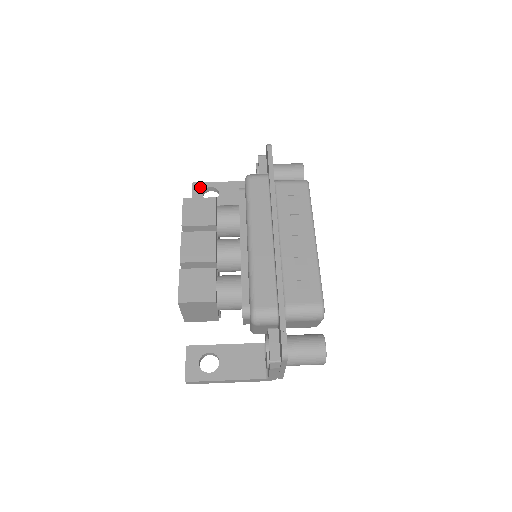
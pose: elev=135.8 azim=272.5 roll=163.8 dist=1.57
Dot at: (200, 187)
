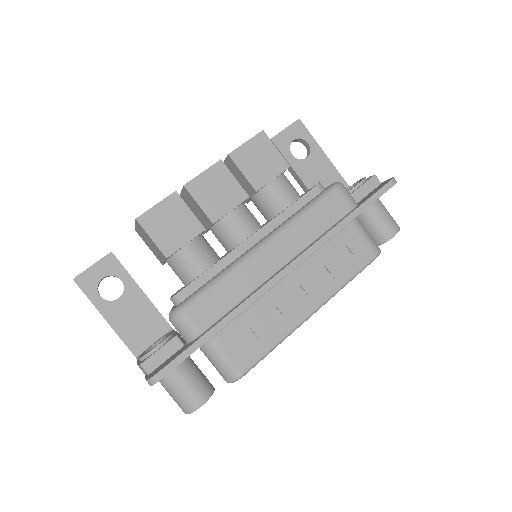
Dot at: (300, 131)
